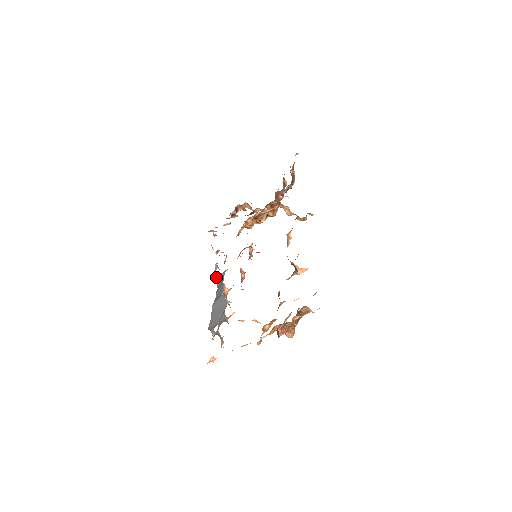
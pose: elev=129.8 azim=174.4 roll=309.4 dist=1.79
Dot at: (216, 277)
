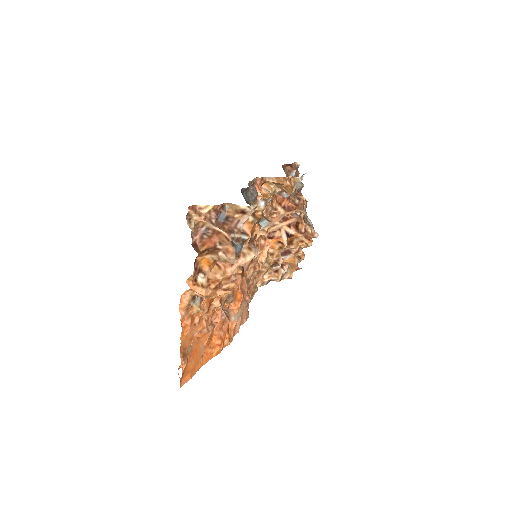
Dot at: occluded
